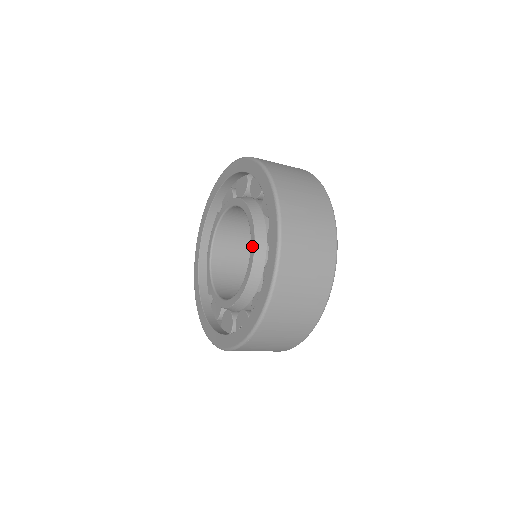
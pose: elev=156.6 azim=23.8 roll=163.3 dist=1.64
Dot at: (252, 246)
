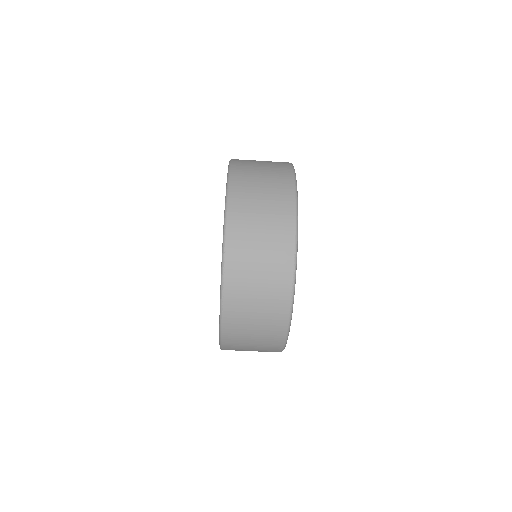
Dot at: occluded
